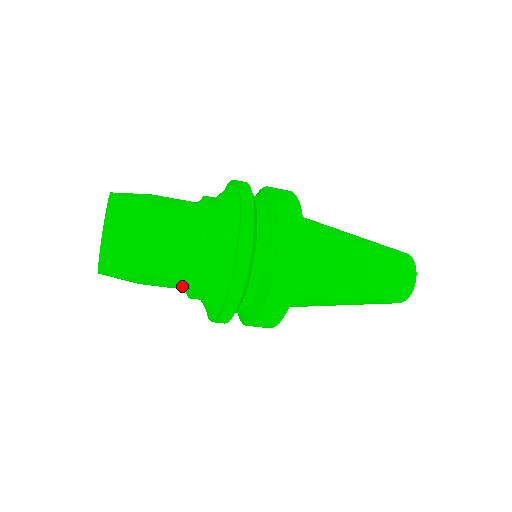
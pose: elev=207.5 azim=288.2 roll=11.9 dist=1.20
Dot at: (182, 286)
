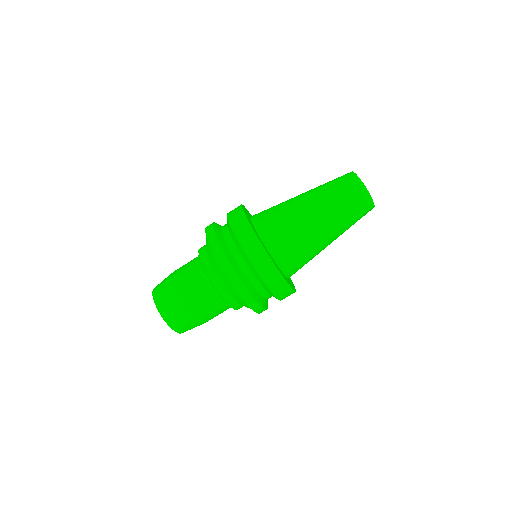
Dot at: (199, 273)
